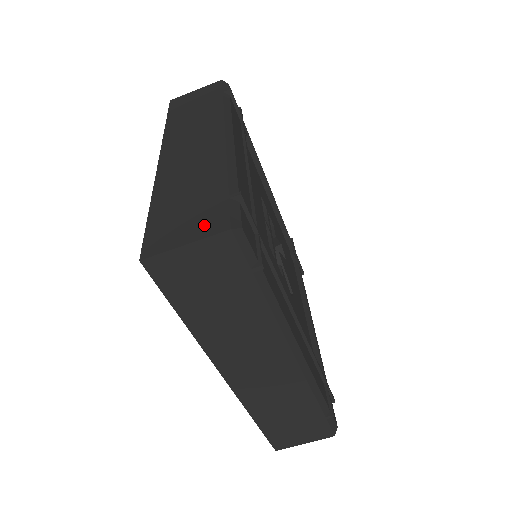
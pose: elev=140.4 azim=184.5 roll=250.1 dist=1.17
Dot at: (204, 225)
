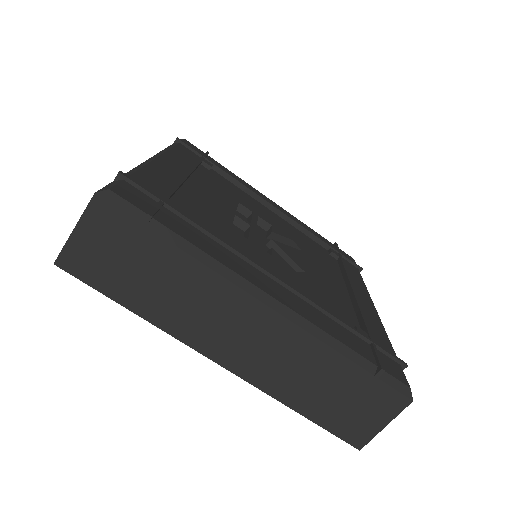
Dot at: occluded
